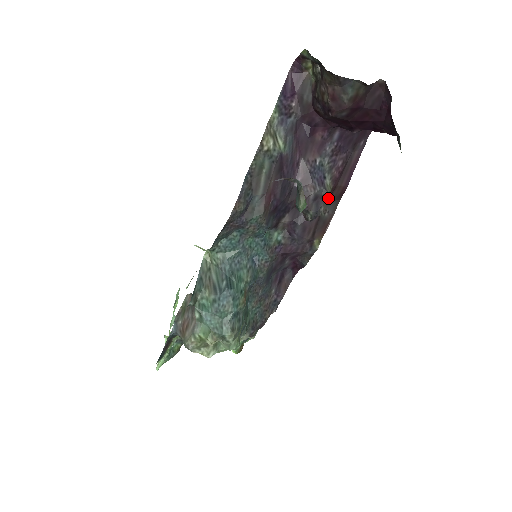
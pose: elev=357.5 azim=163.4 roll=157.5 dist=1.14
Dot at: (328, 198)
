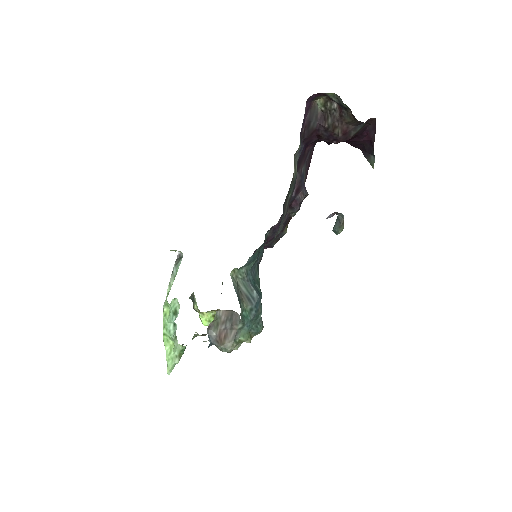
Dot at: occluded
